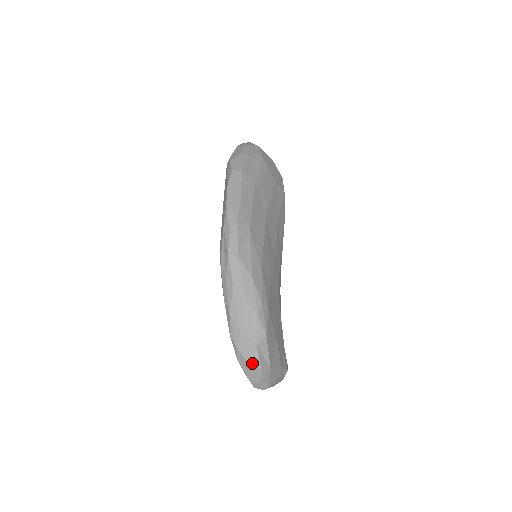
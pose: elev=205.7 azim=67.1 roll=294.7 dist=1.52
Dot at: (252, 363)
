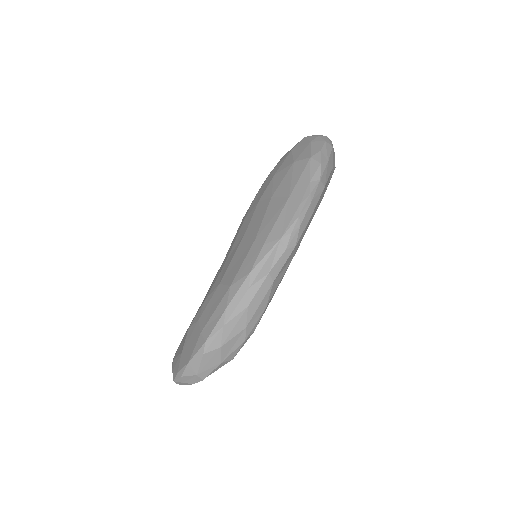
Dot at: (201, 373)
